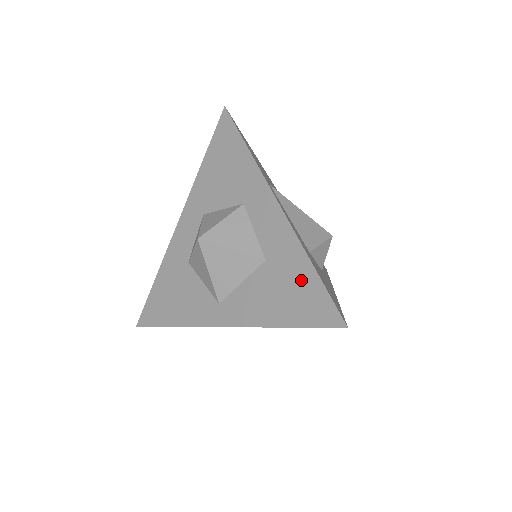
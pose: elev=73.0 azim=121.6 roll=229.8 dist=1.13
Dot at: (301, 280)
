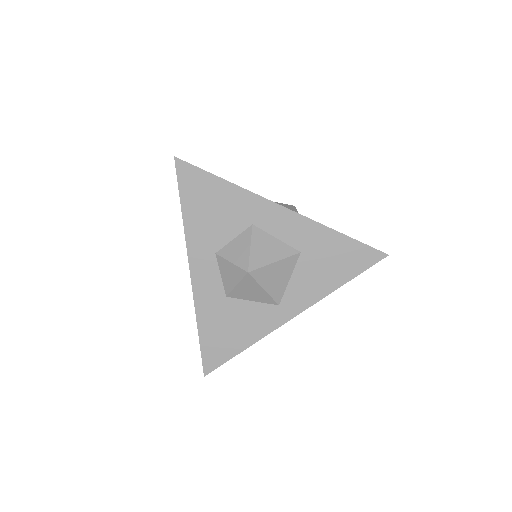
Dot at: (338, 248)
